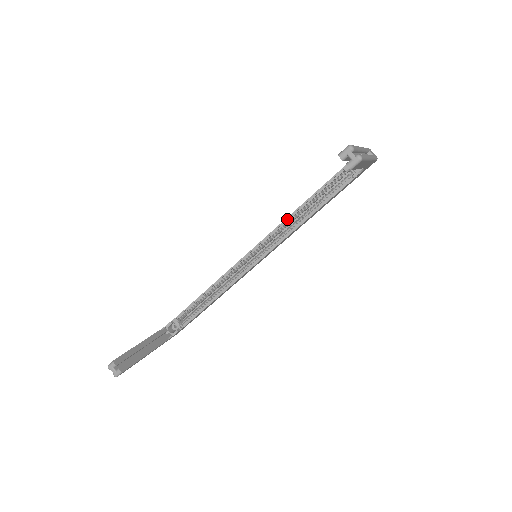
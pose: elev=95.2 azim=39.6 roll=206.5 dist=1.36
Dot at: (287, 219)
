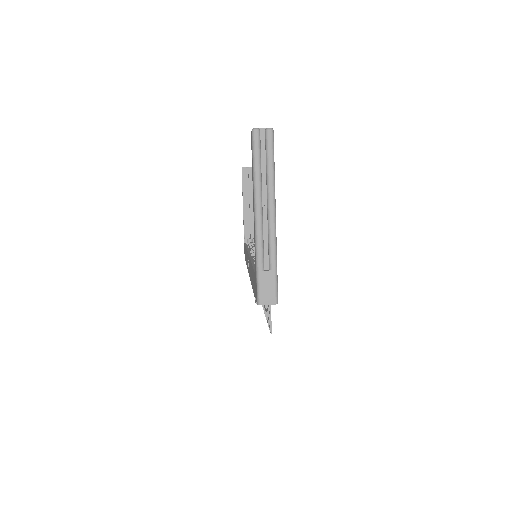
Dot at: occluded
